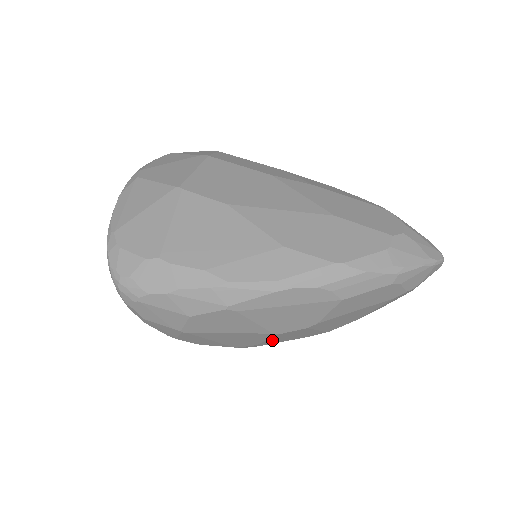
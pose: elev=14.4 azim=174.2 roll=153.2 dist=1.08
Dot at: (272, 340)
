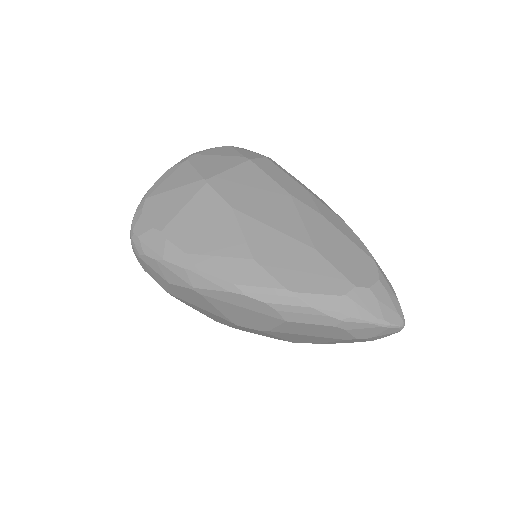
Dot at: (240, 328)
